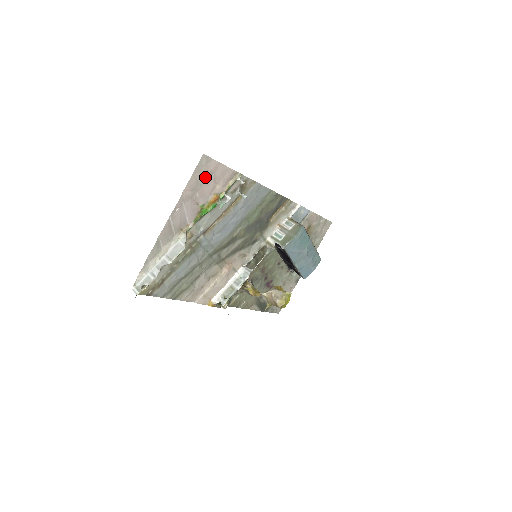
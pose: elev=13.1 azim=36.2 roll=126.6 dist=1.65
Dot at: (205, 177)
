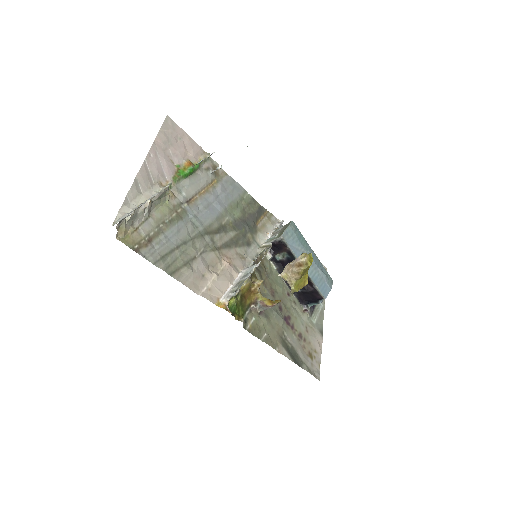
Dot at: (174, 138)
